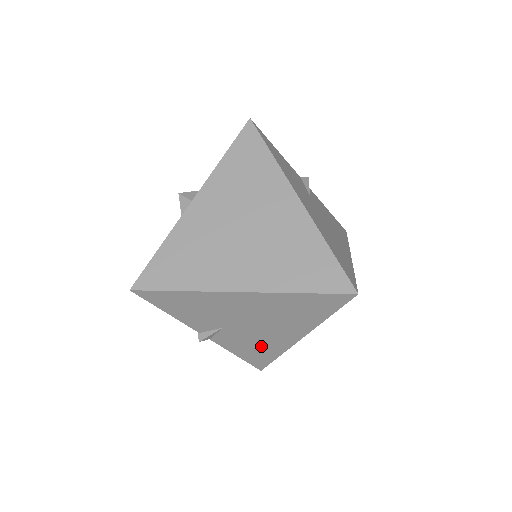
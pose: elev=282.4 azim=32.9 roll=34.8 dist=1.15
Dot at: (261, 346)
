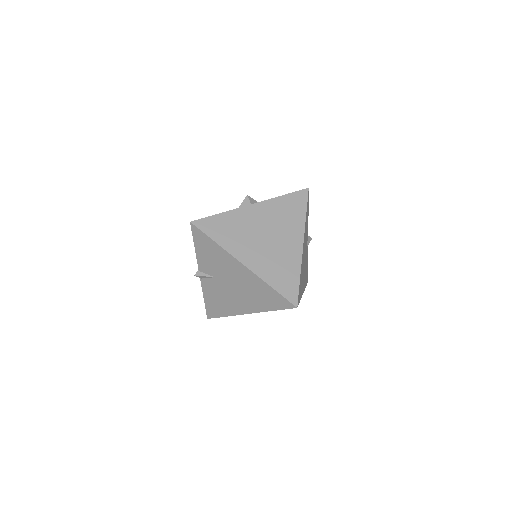
Dot at: (223, 303)
